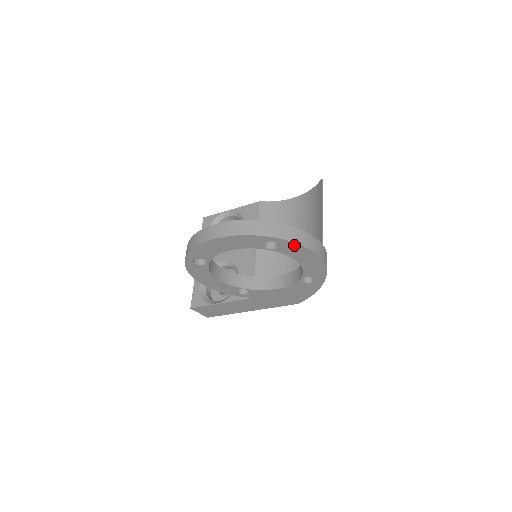
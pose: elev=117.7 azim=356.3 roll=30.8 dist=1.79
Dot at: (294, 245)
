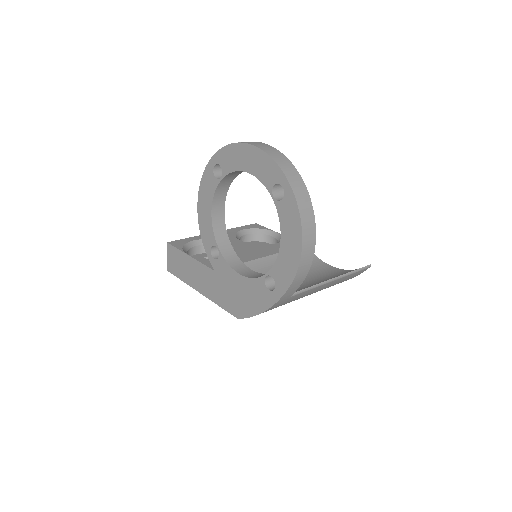
Dot at: (295, 208)
